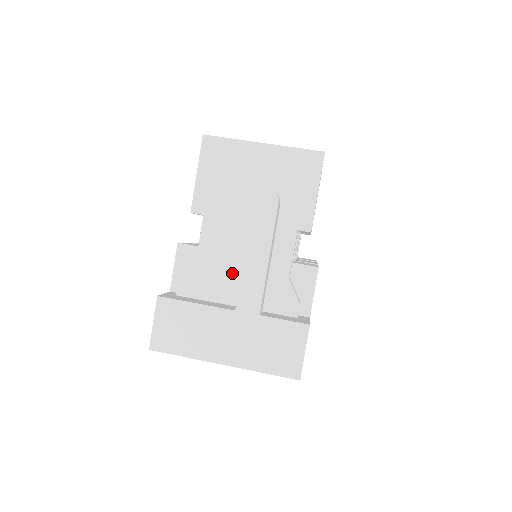
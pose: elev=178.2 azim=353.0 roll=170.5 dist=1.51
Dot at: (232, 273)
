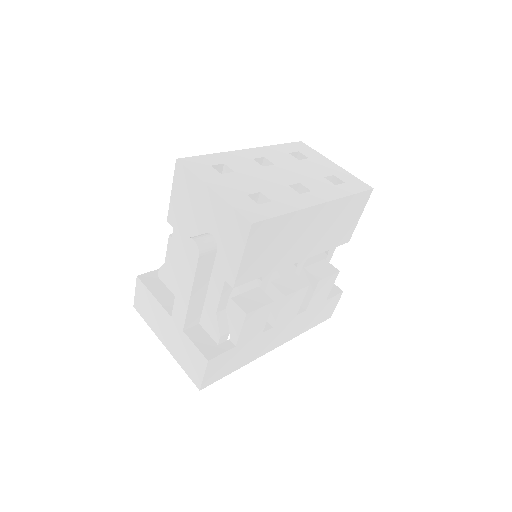
Dot at: occluded
